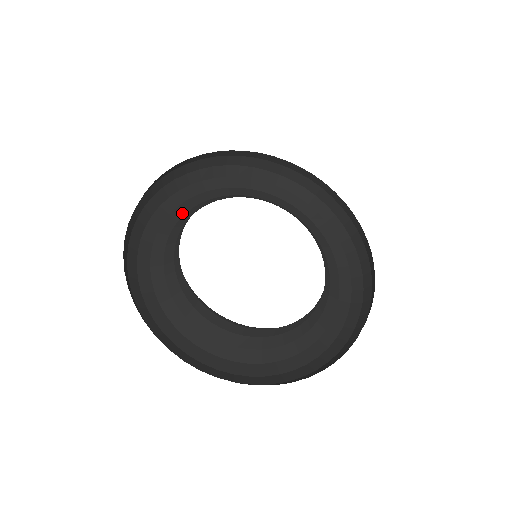
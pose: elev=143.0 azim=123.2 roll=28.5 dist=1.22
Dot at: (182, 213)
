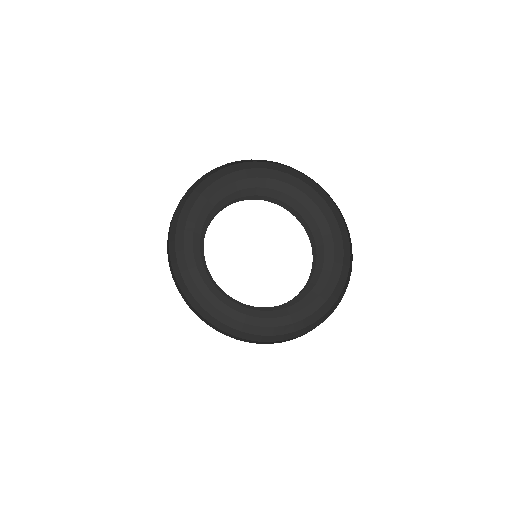
Dot at: (254, 185)
